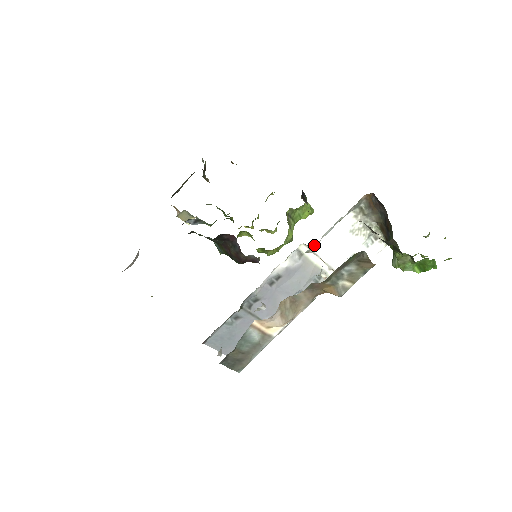
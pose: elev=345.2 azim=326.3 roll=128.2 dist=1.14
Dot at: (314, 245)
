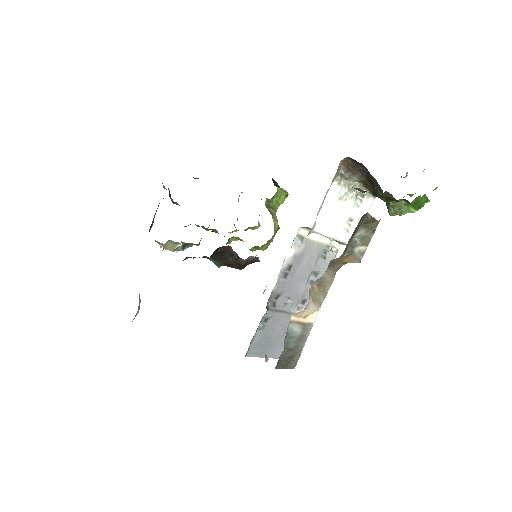
Dot at: (313, 225)
